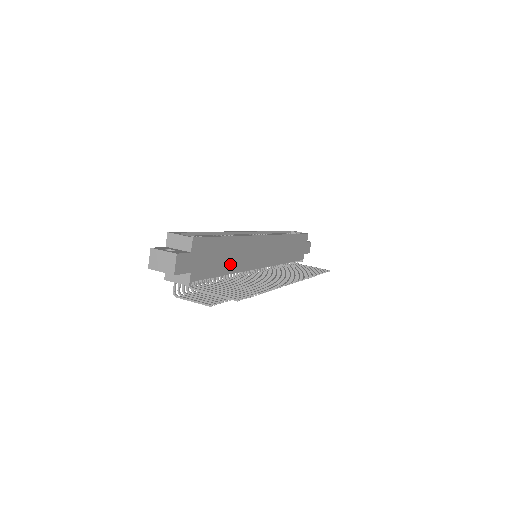
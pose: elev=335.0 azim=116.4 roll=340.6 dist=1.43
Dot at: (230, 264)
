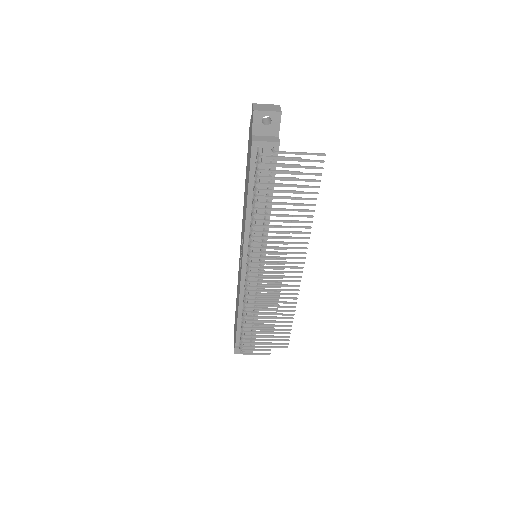
Dot at: occluded
